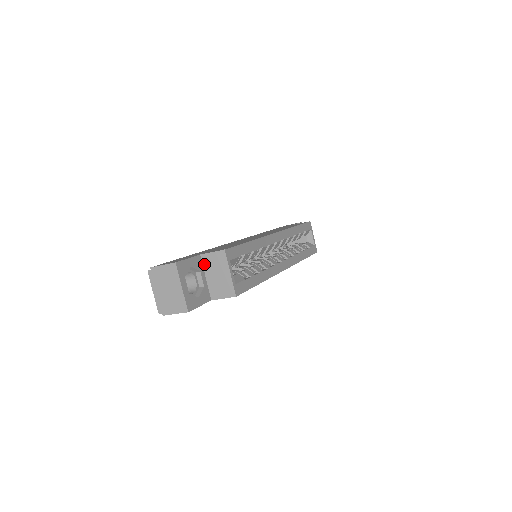
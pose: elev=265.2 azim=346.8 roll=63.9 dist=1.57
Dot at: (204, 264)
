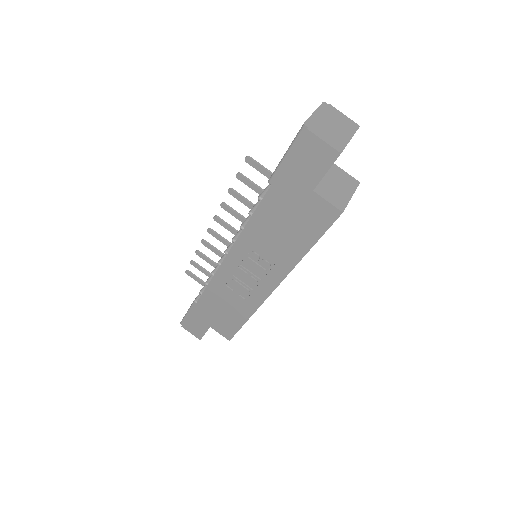
Dot at: (331, 169)
